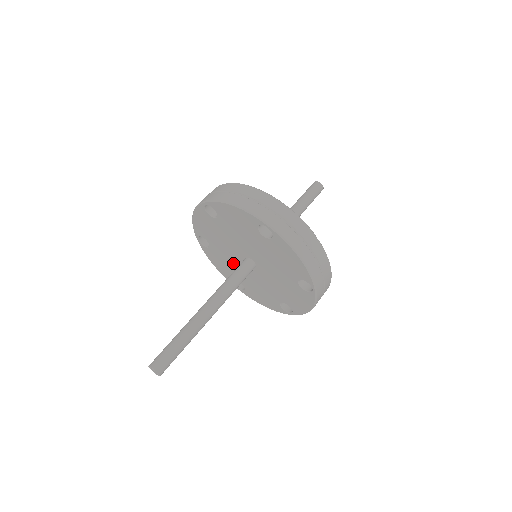
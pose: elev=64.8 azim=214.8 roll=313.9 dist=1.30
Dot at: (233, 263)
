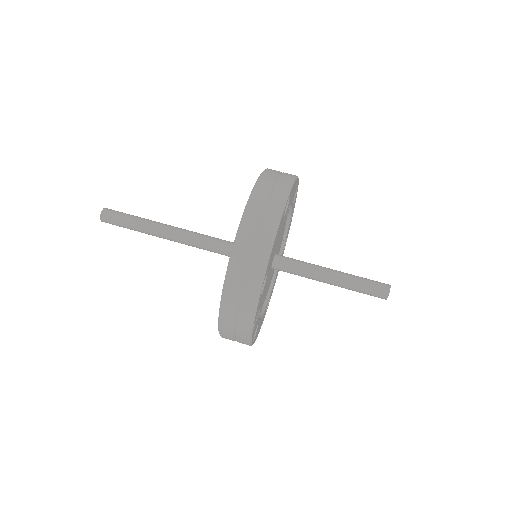
Dot at: occluded
